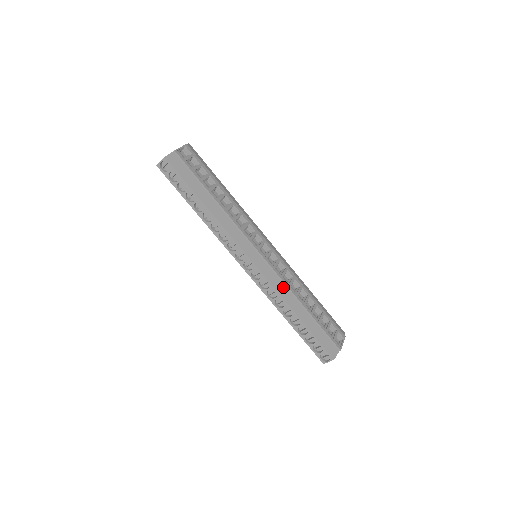
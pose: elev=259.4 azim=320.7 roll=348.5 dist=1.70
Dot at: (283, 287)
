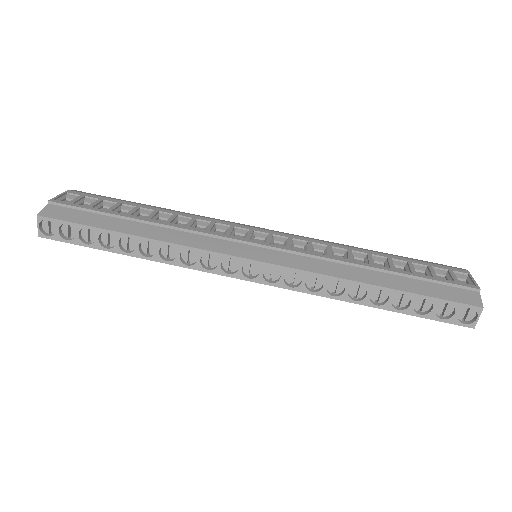
Dot at: (322, 263)
